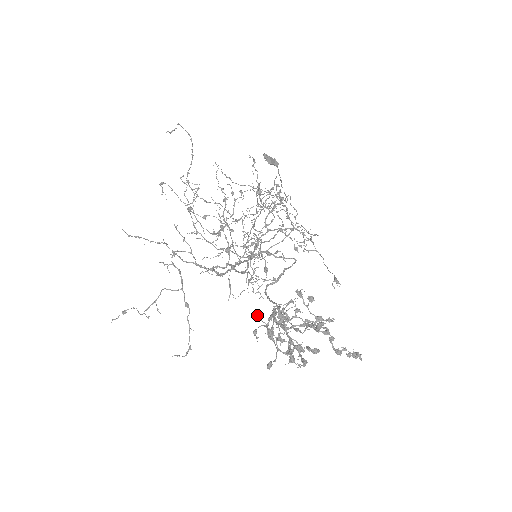
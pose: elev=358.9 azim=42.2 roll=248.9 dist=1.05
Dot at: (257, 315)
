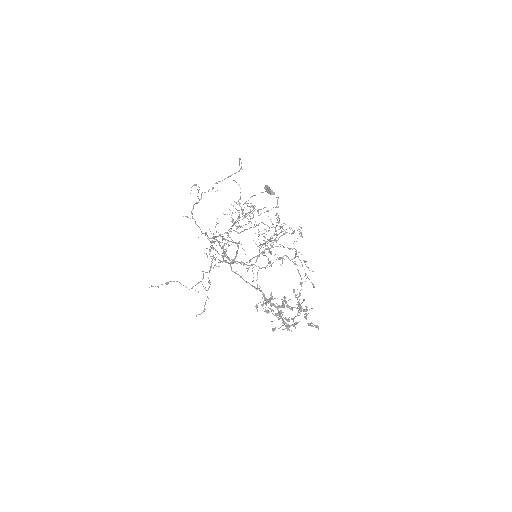
Dot at: occluded
